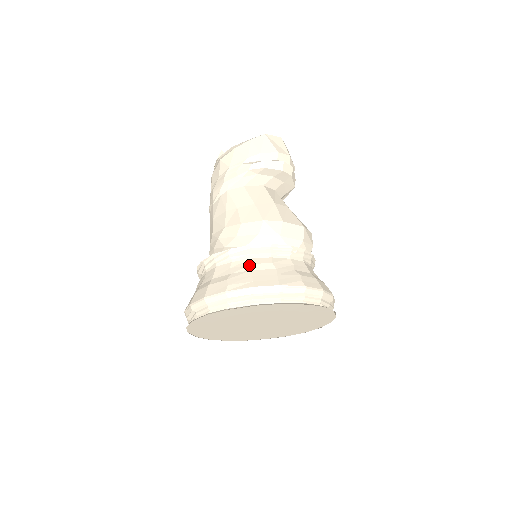
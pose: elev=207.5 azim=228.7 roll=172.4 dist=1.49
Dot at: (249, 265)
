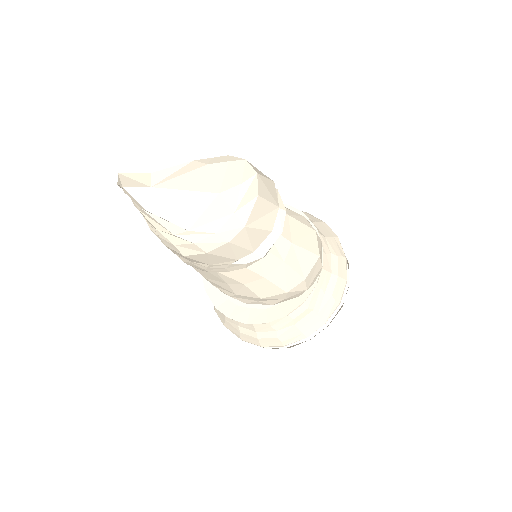
Dot at: (290, 322)
